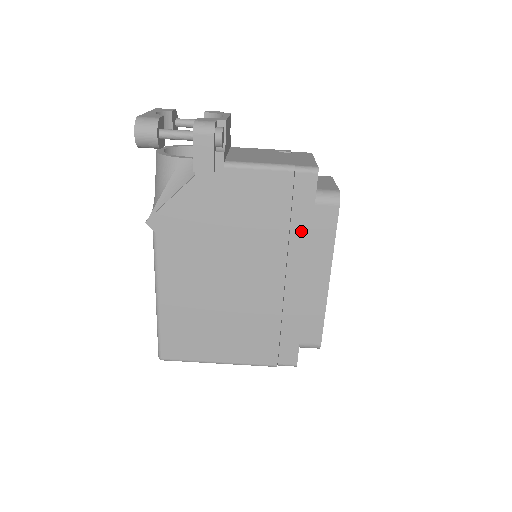
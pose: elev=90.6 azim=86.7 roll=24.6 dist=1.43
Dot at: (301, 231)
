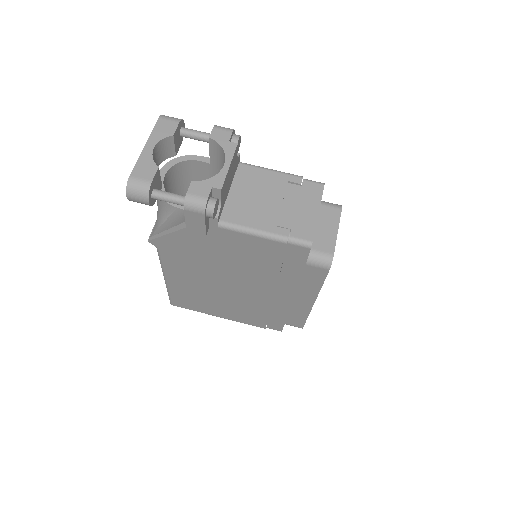
Dot at: (291, 275)
